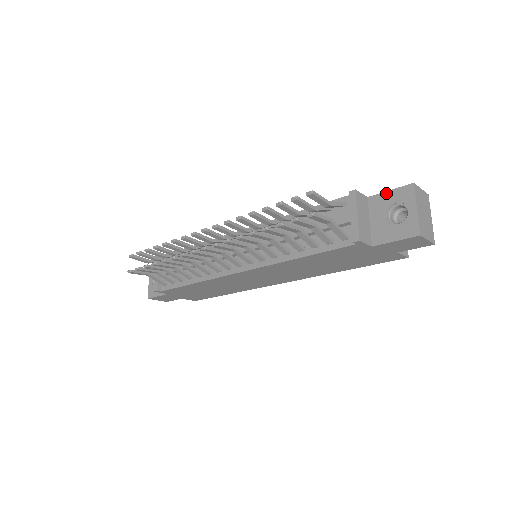
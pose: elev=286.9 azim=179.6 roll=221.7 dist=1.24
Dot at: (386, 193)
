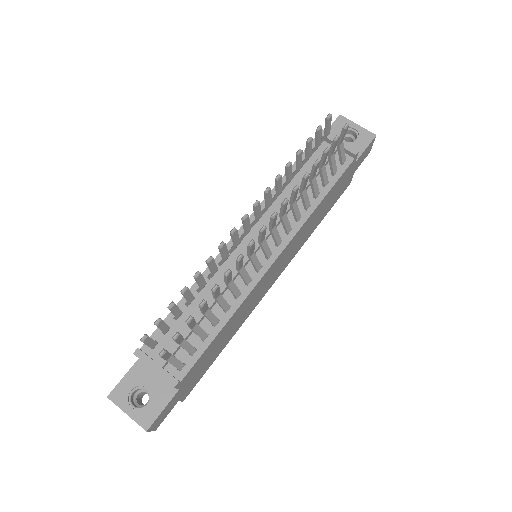
Dot at: occluded
